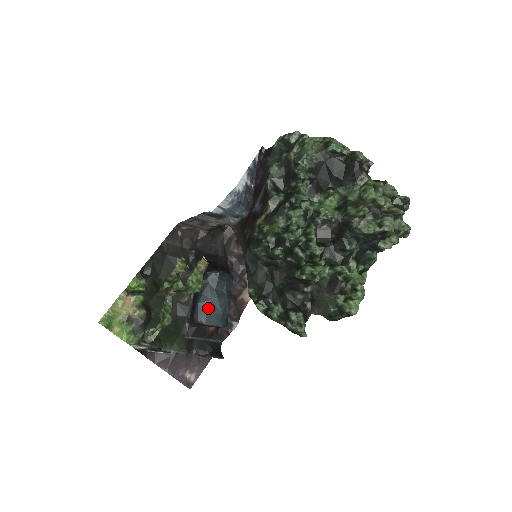
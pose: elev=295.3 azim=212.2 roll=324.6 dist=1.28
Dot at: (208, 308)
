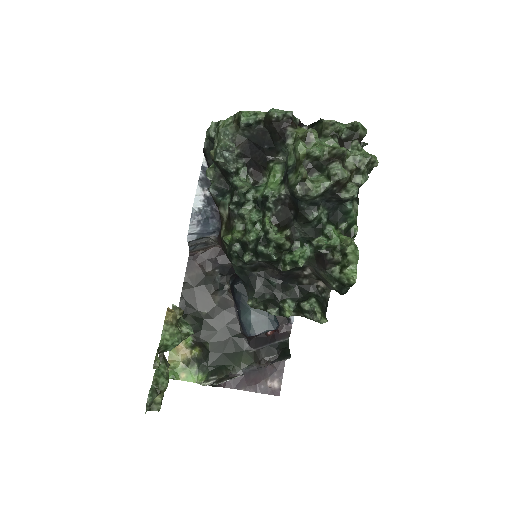
Dot at: (251, 319)
